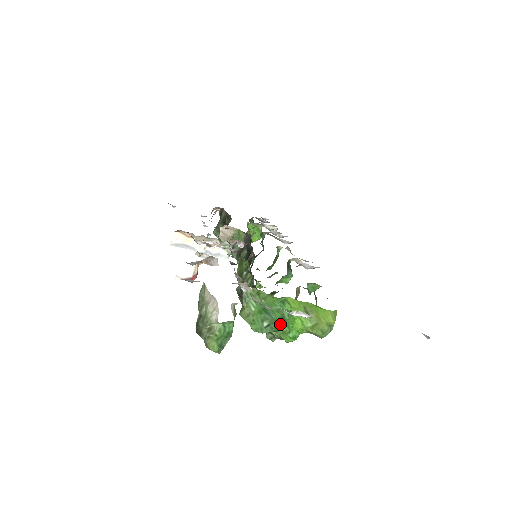
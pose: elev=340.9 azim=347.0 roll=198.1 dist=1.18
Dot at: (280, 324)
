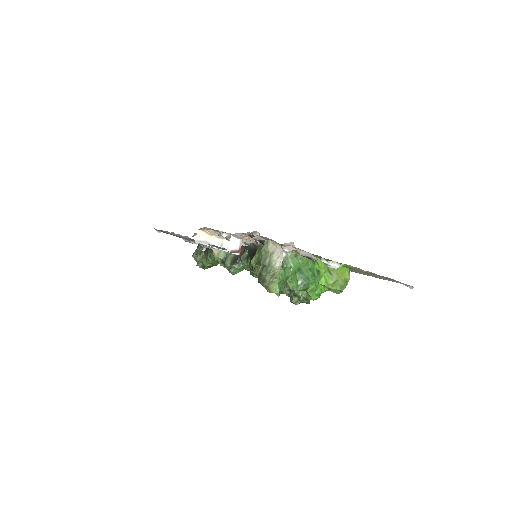
Dot at: (311, 282)
